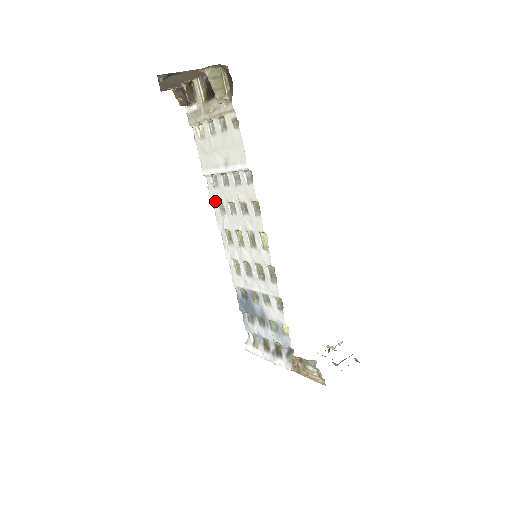
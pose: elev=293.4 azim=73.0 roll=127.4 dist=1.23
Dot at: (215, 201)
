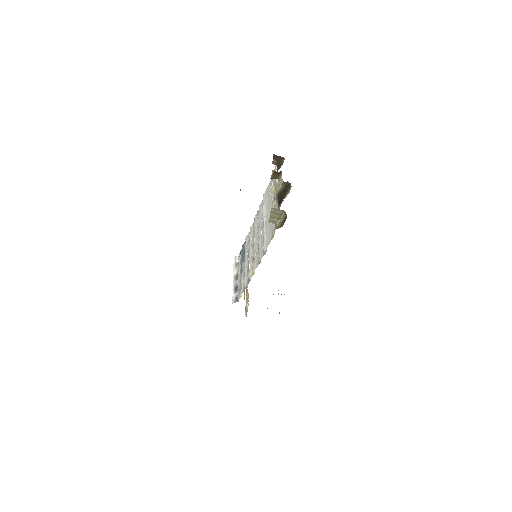
Dot at: (259, 211)
